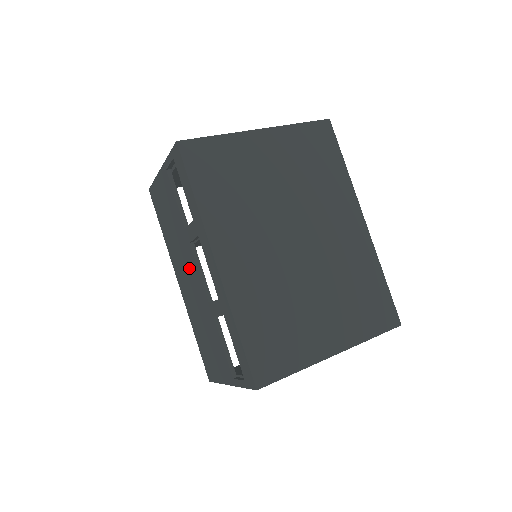
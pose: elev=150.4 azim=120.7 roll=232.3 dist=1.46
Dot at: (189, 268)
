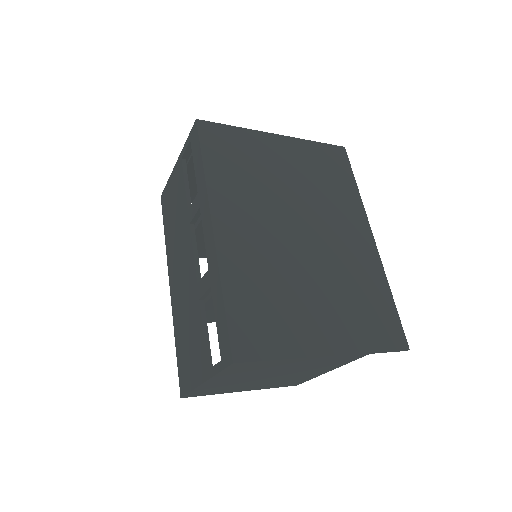
Dot at: (184, 256)
